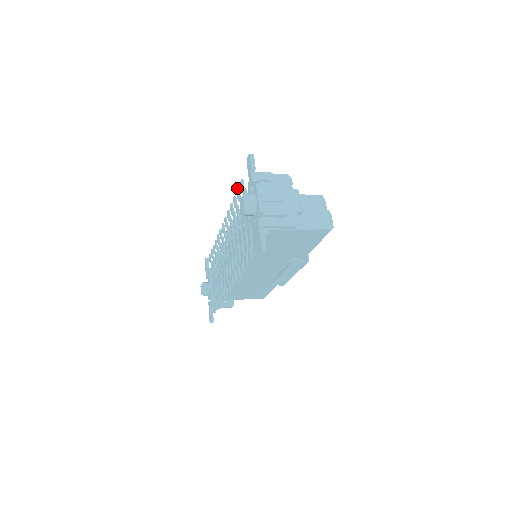
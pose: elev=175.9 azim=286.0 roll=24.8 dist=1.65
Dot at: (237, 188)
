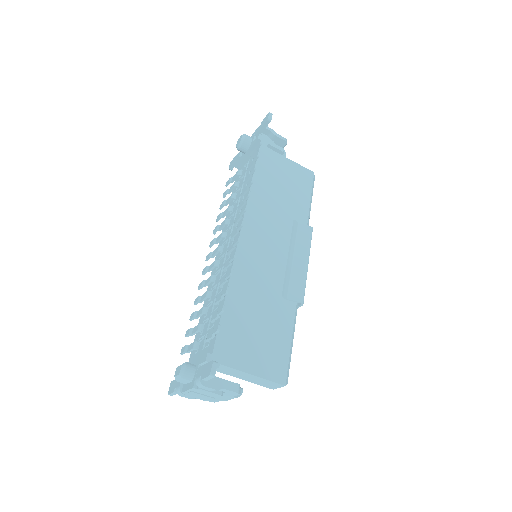
Dot at: (223, 194)
